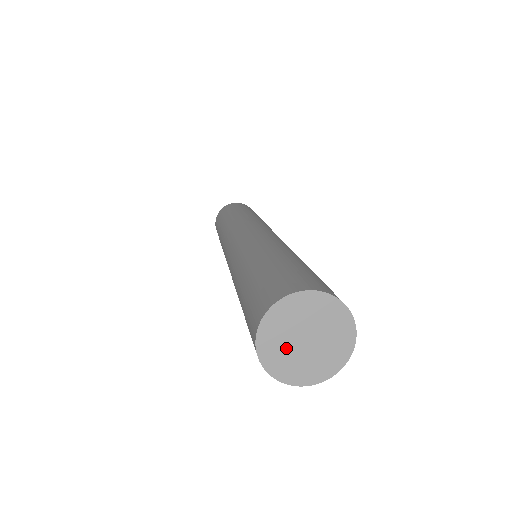
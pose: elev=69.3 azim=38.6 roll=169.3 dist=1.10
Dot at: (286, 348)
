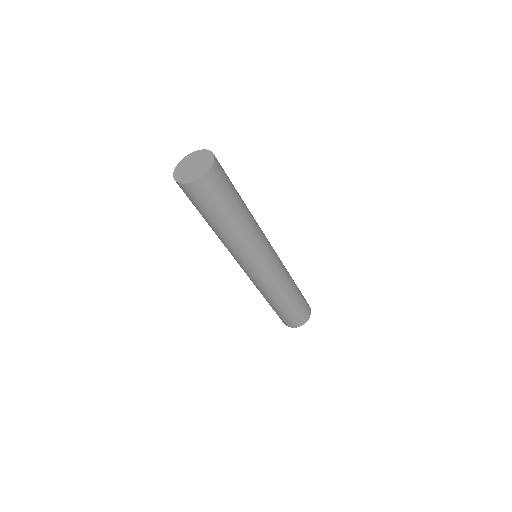
Dot at: (186, 166)
